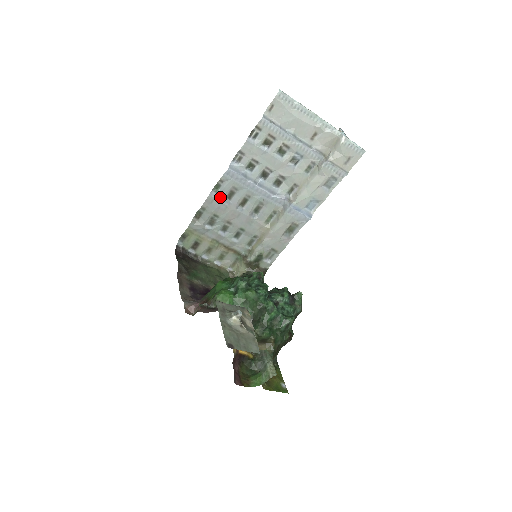
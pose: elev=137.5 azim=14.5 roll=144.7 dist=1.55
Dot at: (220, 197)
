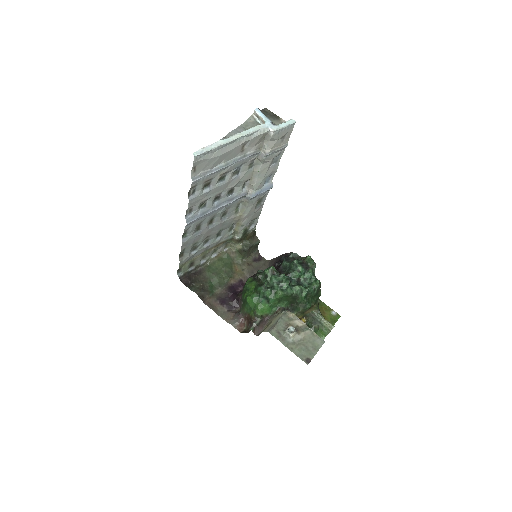
Dot at: (191, 236)
